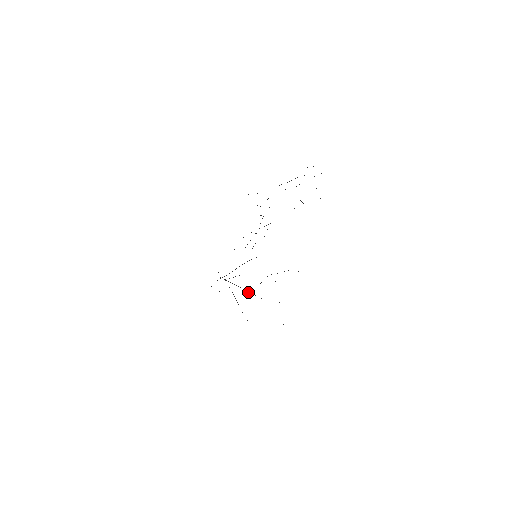
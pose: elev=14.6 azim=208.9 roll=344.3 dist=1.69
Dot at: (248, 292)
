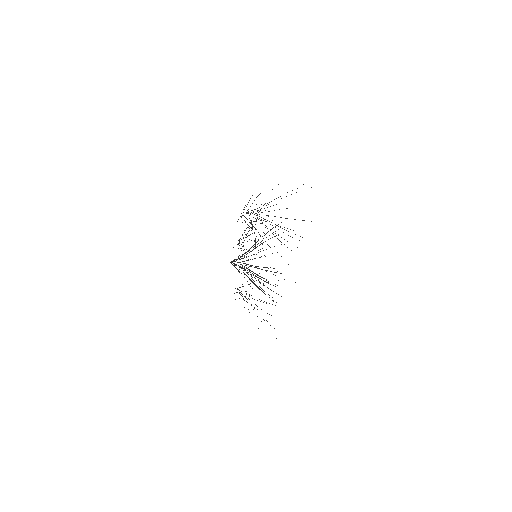
Dot at: occluded
